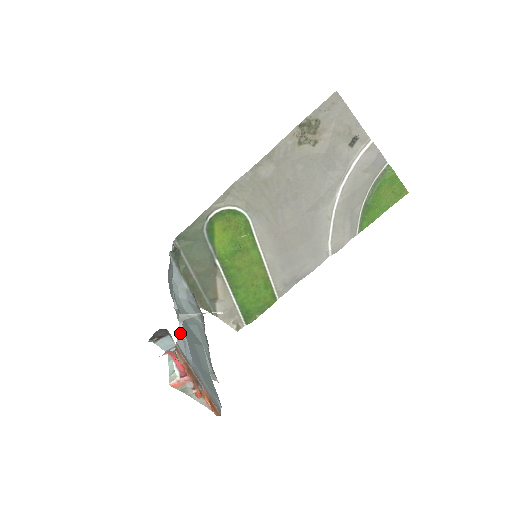
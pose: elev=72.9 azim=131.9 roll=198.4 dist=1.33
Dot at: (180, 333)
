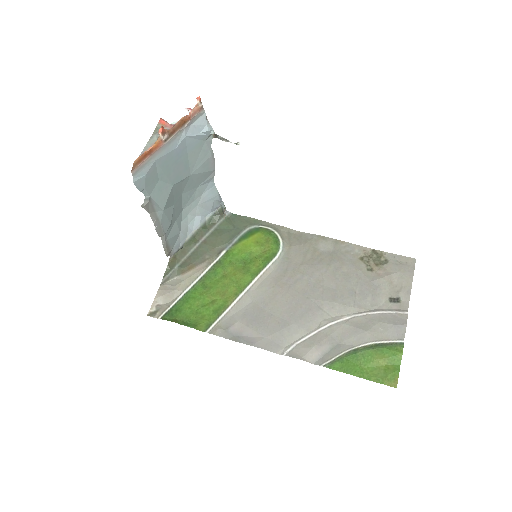
Dot at: (208, 124)
